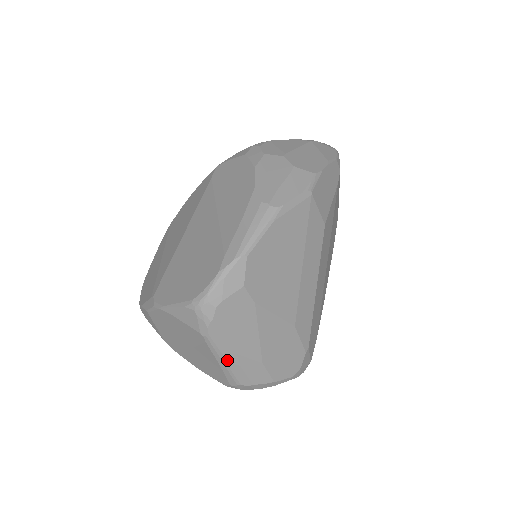
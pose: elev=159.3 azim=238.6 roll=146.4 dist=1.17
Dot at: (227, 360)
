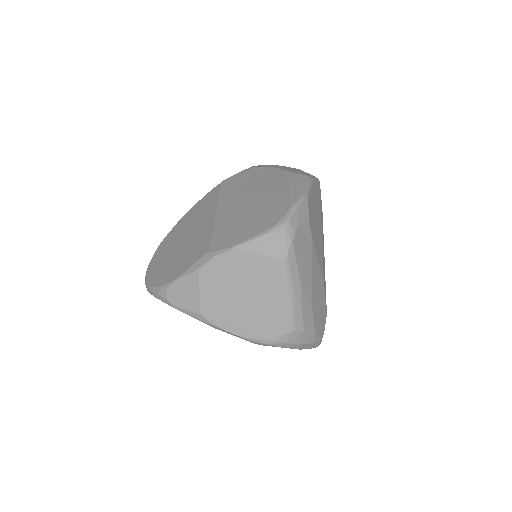
Dot at: (294, 293)
